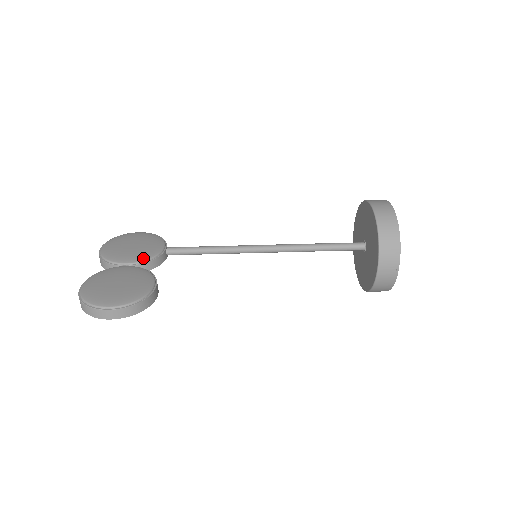
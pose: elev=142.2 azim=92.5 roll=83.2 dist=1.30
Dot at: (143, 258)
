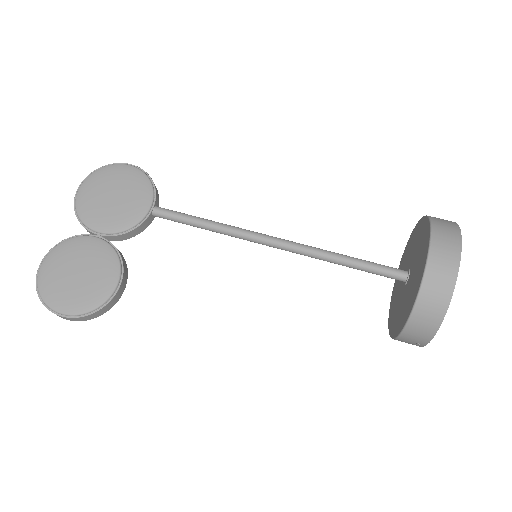
Dot at: (118, 228)
